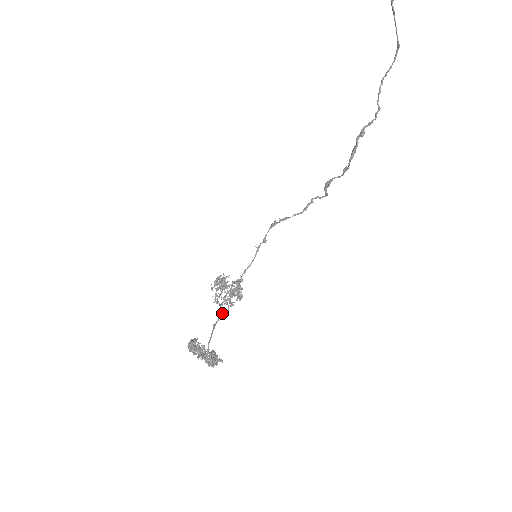
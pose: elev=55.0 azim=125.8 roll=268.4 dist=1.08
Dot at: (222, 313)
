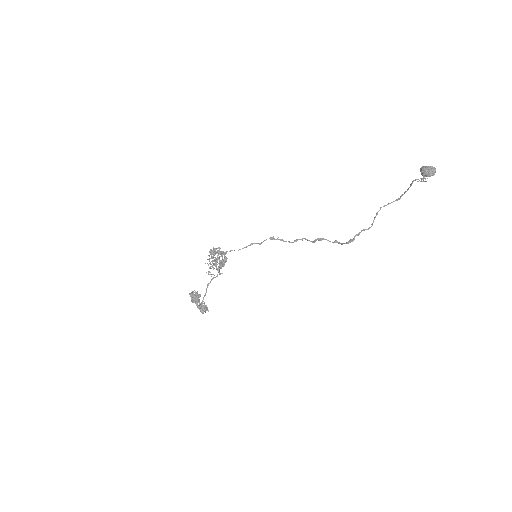
Dot at: (214, 277)
